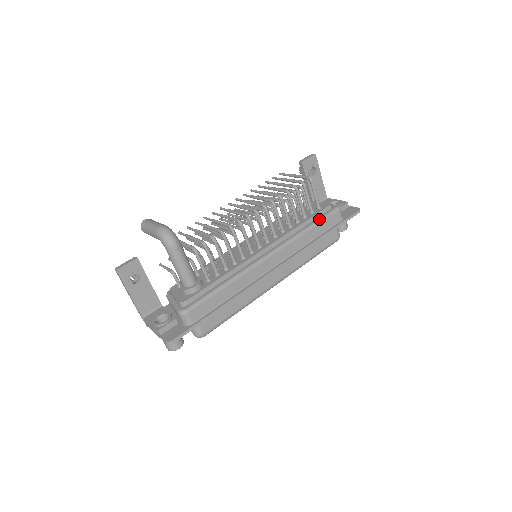
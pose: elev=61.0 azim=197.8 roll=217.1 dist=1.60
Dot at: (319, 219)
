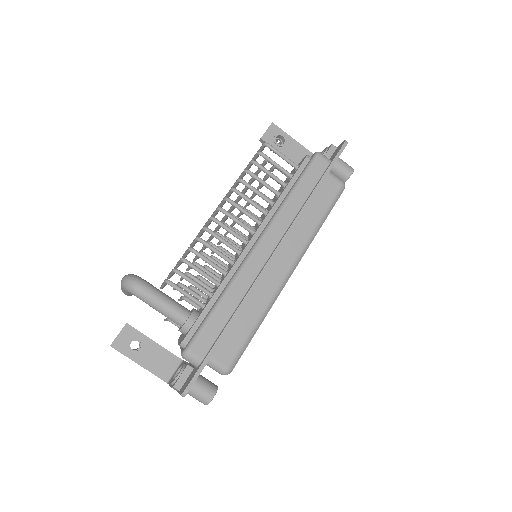
Dot at: (299, 177)
